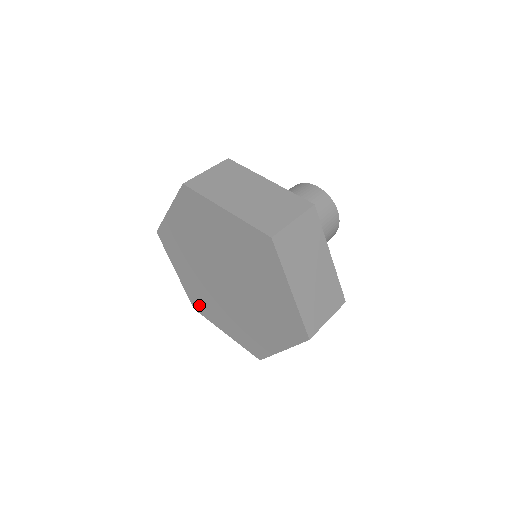
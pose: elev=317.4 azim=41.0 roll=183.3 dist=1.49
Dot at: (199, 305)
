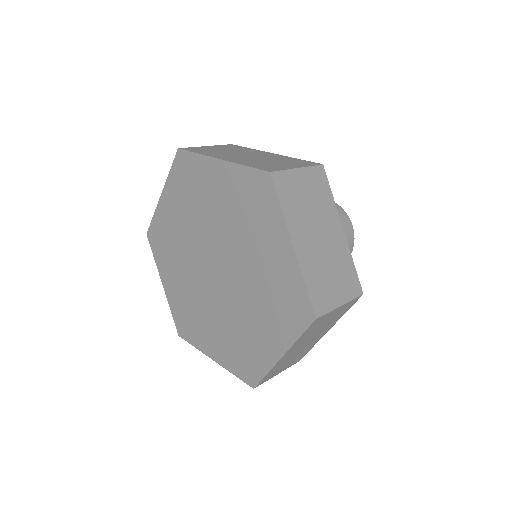
Dot at: (247, 367)
